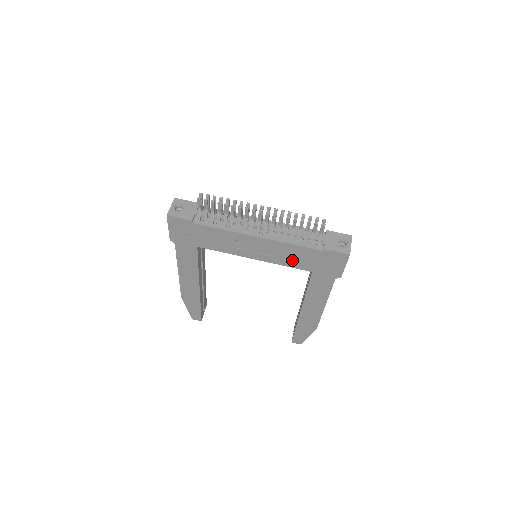
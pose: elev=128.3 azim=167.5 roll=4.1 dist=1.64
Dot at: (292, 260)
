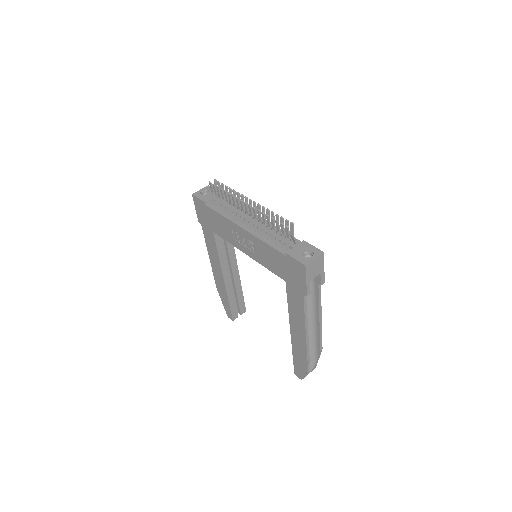
Dot at: (269, 262)
